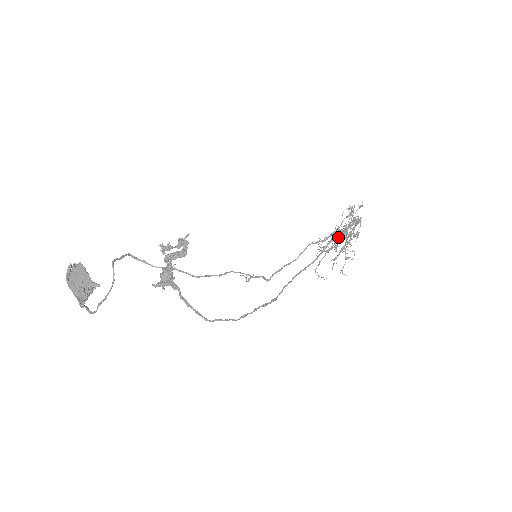
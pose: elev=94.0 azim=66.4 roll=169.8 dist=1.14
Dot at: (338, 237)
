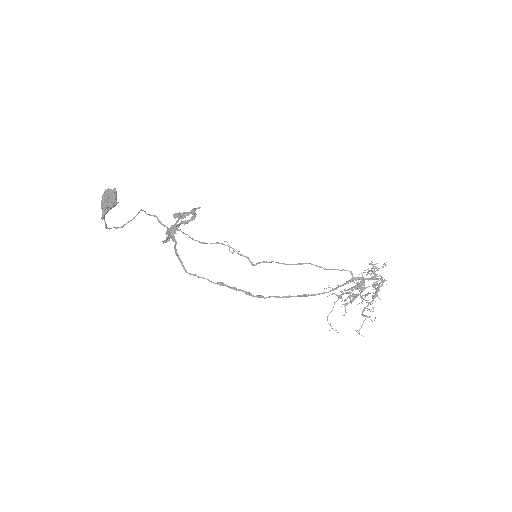
Dot at: (354, 287)
